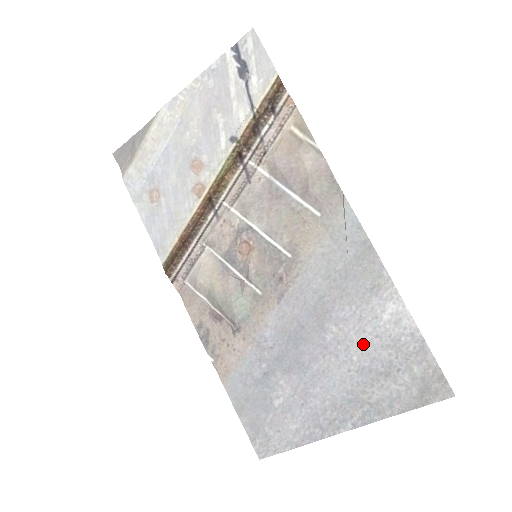
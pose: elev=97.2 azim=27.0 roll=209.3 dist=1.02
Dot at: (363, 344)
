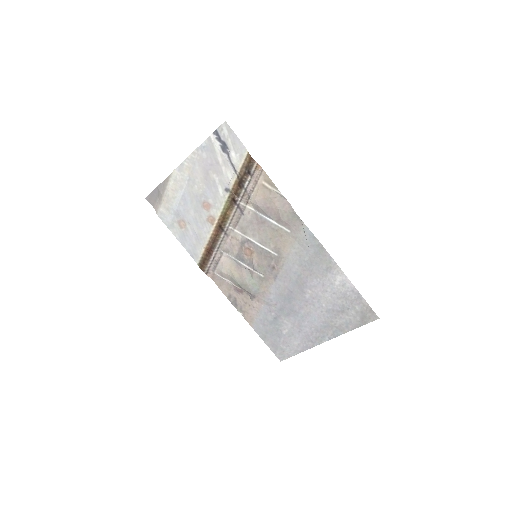
Dot at: (327, 298)
